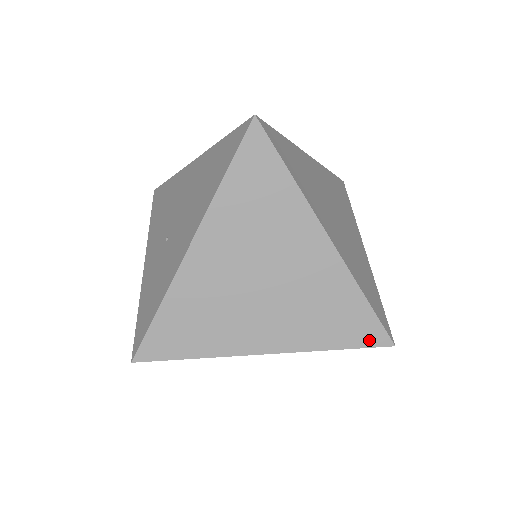
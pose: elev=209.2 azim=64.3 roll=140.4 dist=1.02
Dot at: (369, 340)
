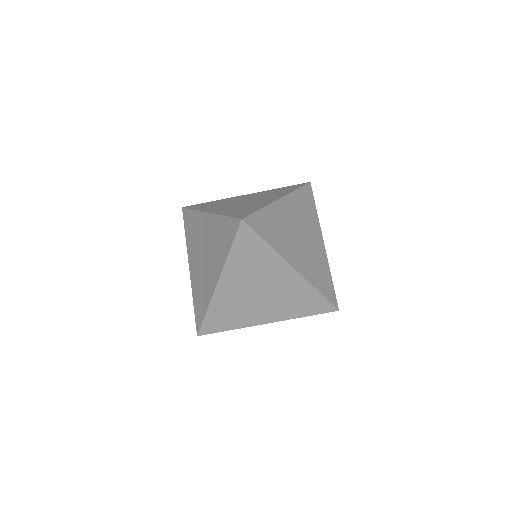
Dot at: (324, 310)
